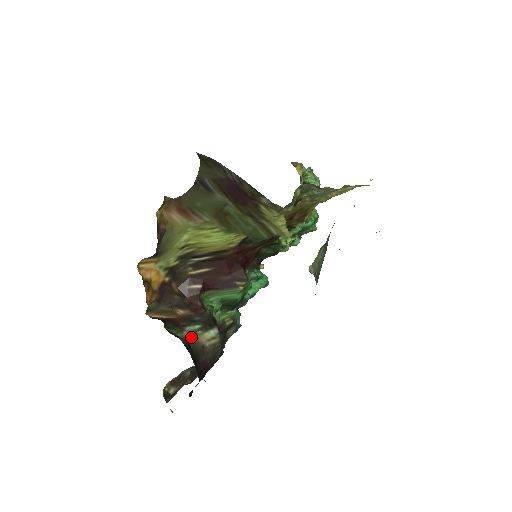
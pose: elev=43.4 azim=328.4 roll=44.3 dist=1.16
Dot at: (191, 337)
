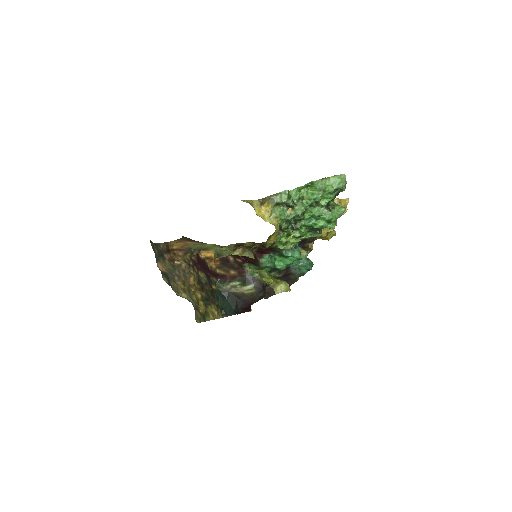
Dot at: (232, 289)
